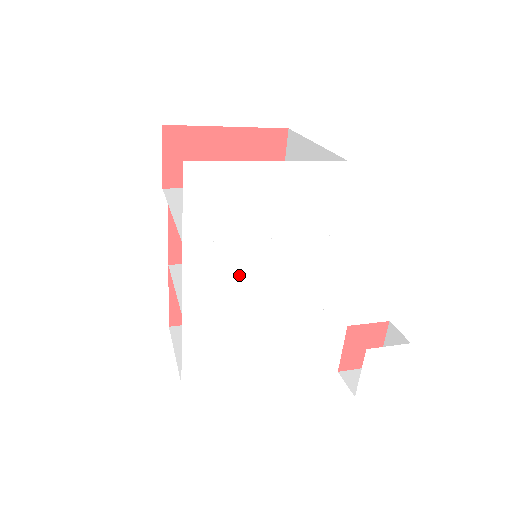
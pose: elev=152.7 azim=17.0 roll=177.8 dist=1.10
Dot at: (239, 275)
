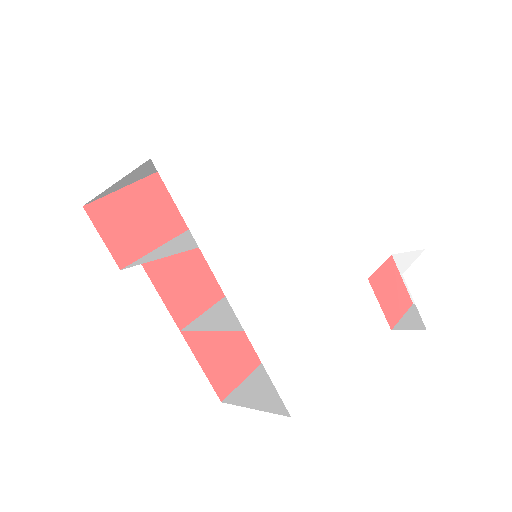
Dot at: (266, 256)
